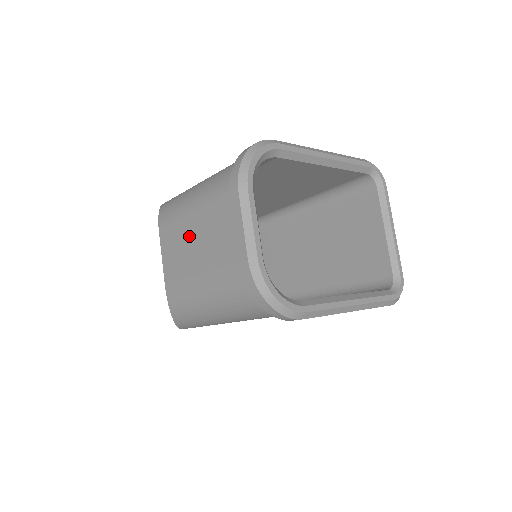
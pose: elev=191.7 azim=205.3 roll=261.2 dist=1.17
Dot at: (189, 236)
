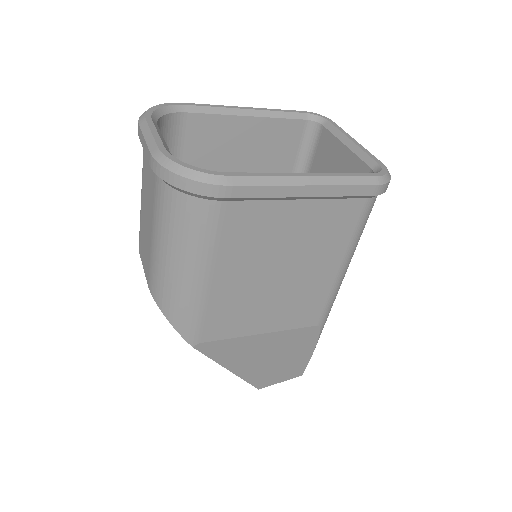
Dot at: (144, 217)
